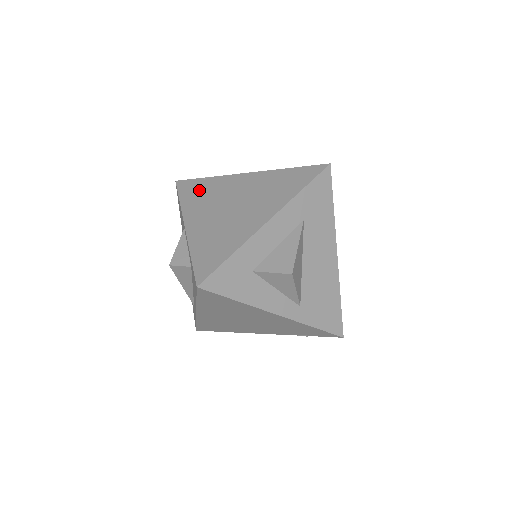
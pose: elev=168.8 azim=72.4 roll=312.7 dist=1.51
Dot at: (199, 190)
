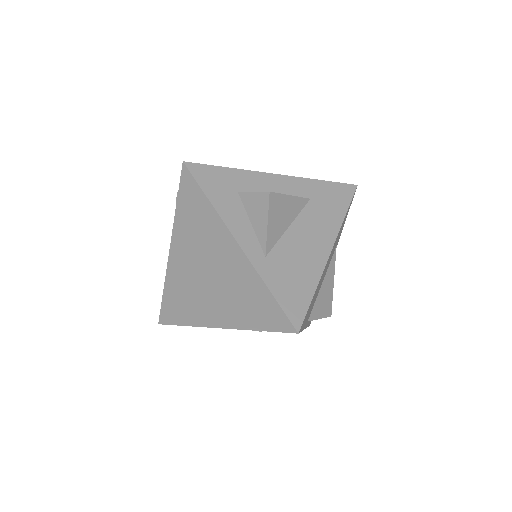
Dot at: occluded
